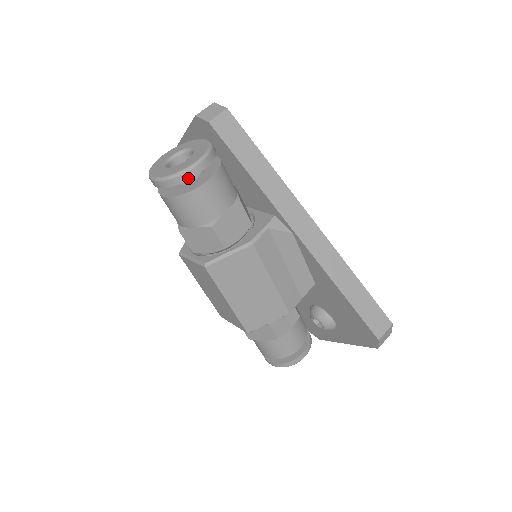
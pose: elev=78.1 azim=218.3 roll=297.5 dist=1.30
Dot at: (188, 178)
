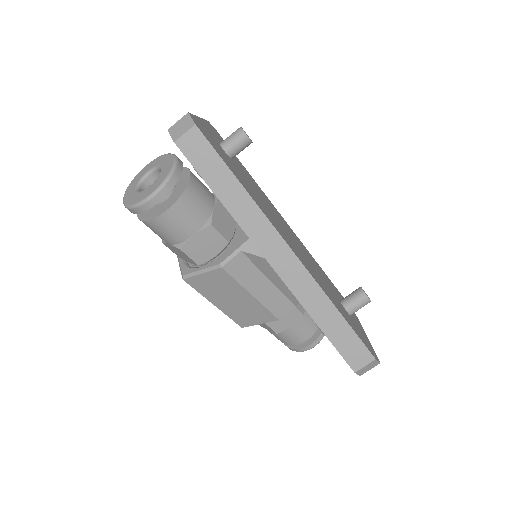
Dot at: (145, 210)
